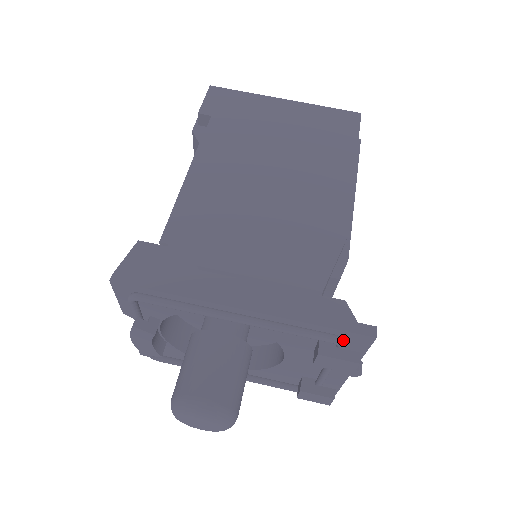
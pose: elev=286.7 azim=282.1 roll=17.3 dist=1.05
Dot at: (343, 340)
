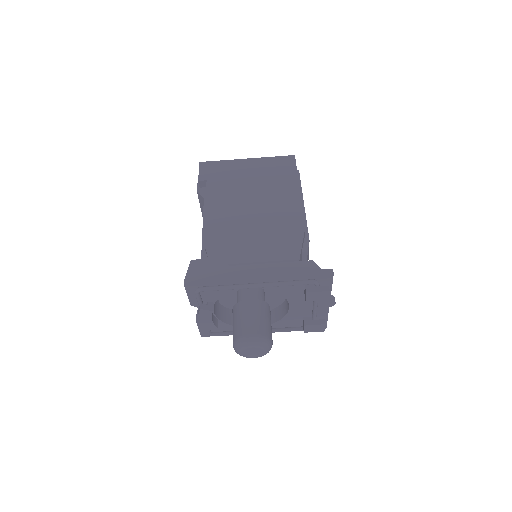
Dot at: (317, 281)
